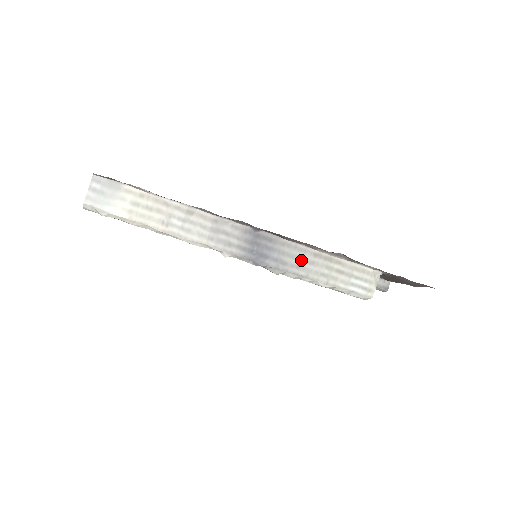
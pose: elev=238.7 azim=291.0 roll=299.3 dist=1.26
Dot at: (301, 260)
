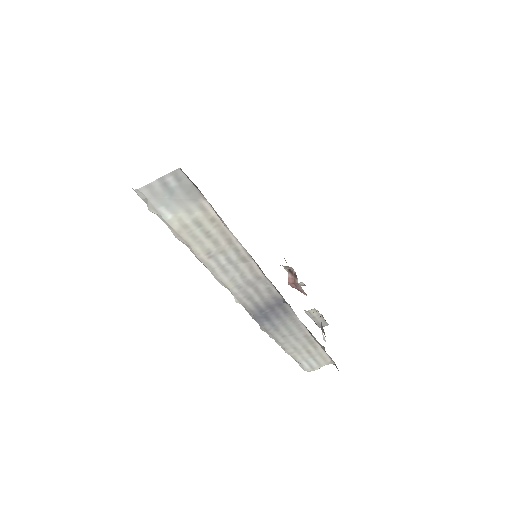
Dot at: (292, 334)
